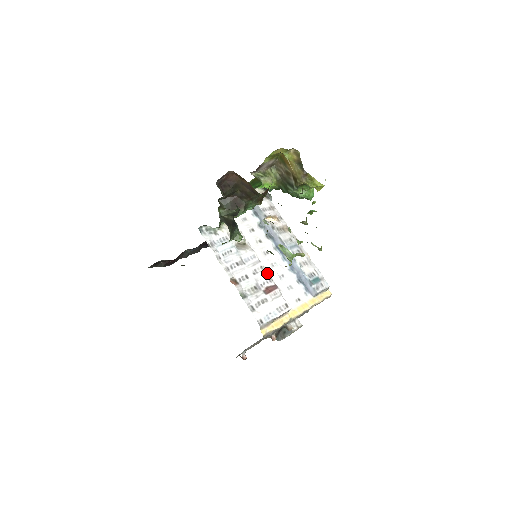
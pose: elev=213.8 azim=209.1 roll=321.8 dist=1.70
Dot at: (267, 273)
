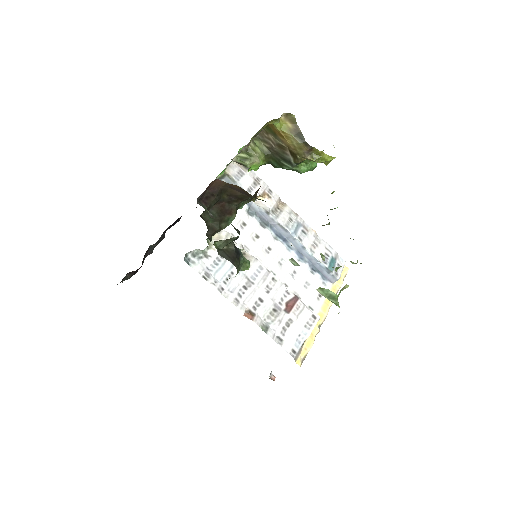
Dot at: (282, 284)
